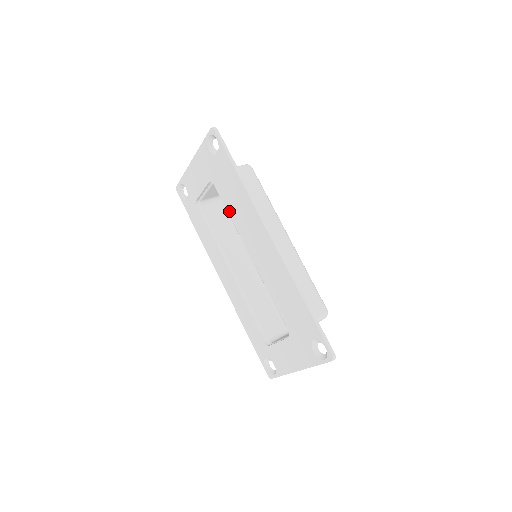
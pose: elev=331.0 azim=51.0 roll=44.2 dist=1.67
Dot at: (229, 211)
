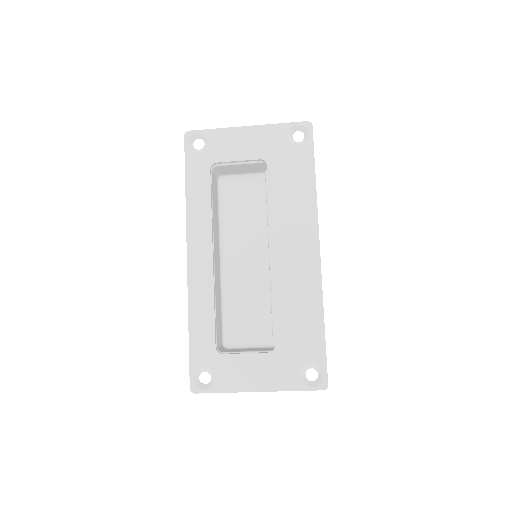
Dot at: (272, 200)
